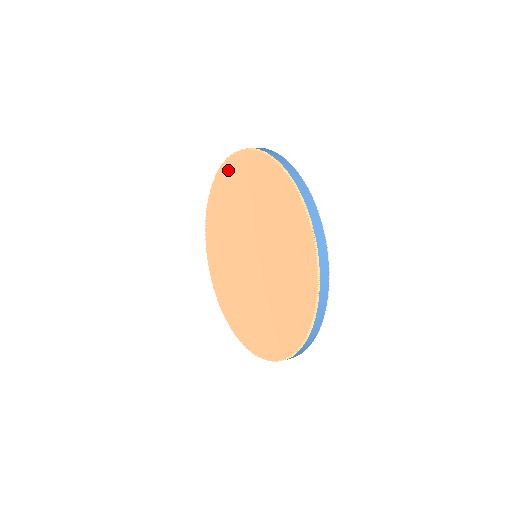
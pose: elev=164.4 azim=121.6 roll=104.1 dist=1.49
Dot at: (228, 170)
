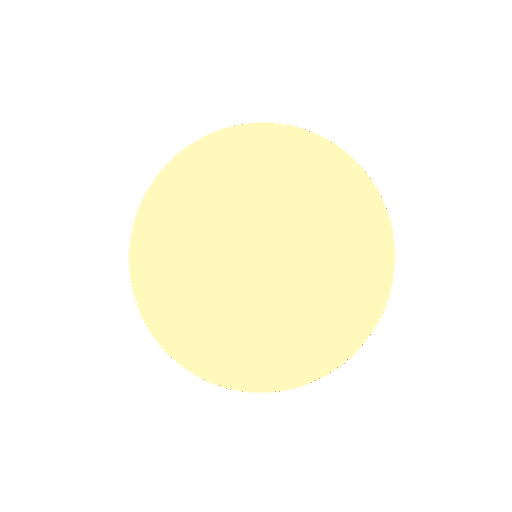
Dot at: (156, 200)
